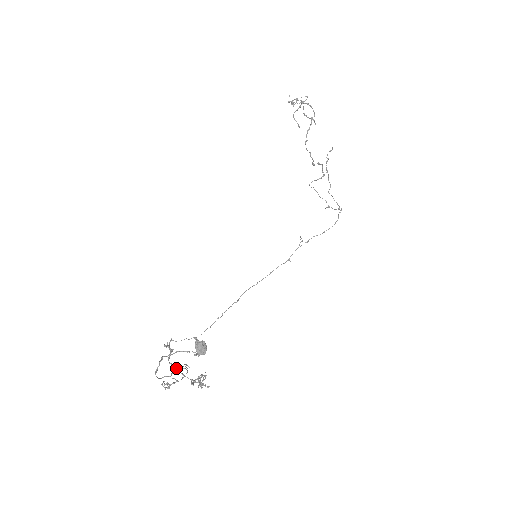
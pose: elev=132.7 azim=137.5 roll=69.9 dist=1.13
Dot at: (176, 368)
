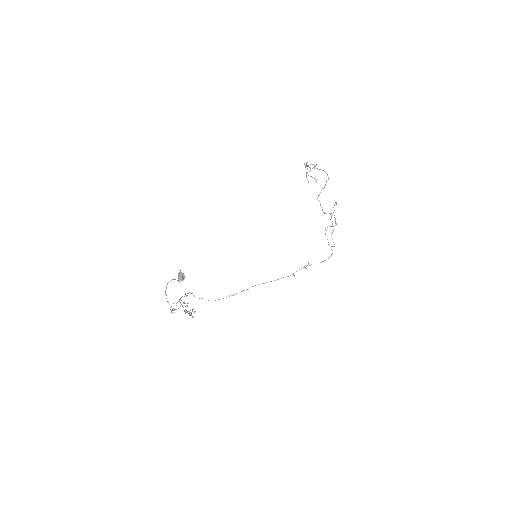
Dot at: (181, 302)
